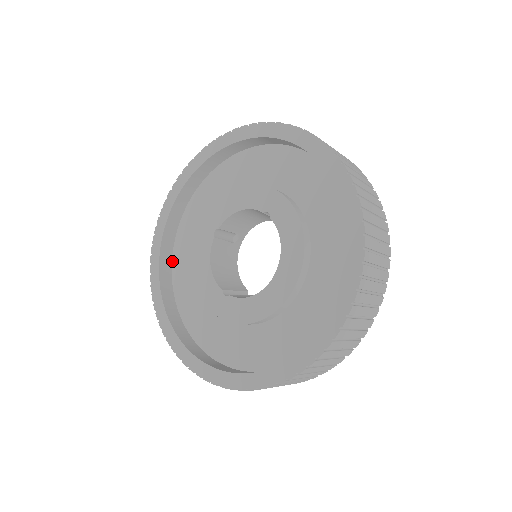
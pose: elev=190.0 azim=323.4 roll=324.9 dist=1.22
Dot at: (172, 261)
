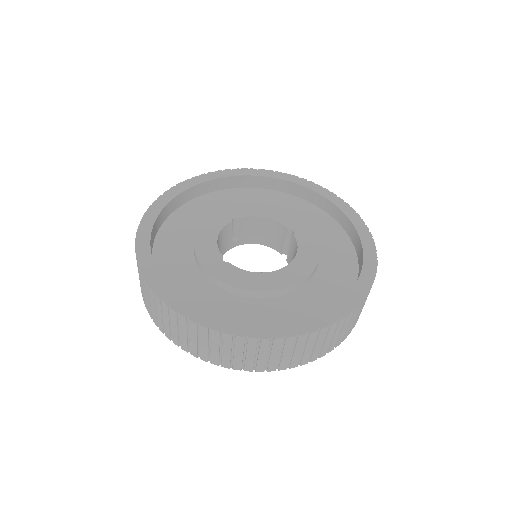
Dot at: (167, 219)
